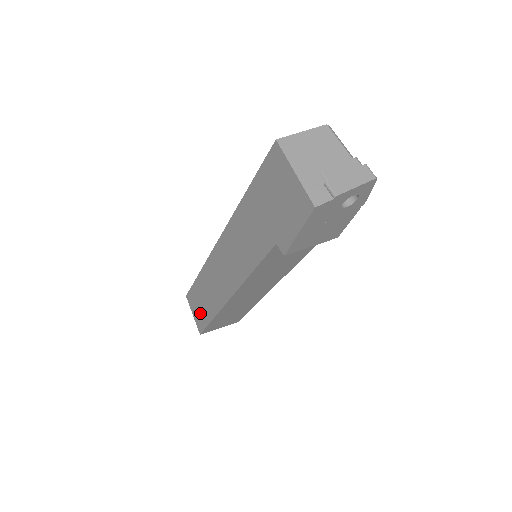
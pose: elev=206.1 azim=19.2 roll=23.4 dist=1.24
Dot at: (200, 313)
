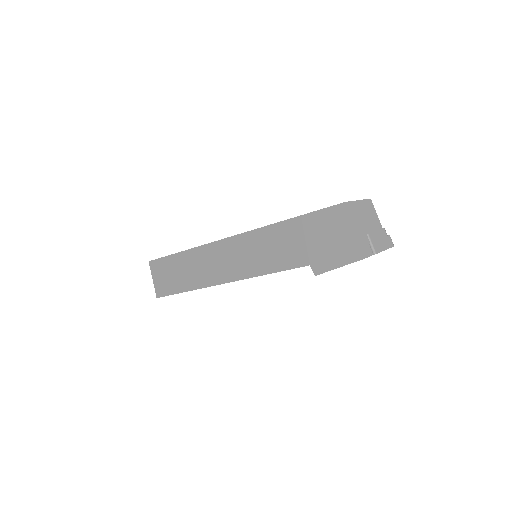
Dot at: (167, 281)
